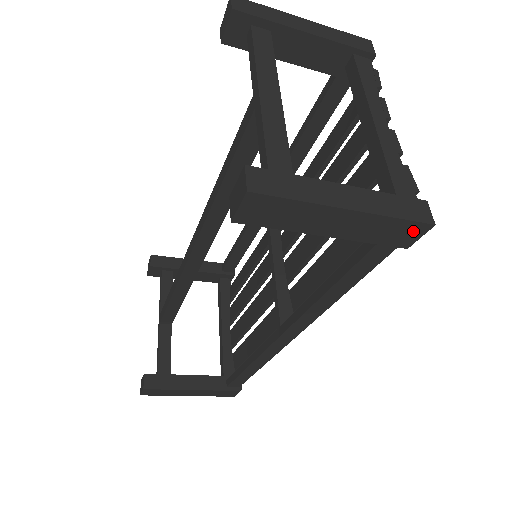
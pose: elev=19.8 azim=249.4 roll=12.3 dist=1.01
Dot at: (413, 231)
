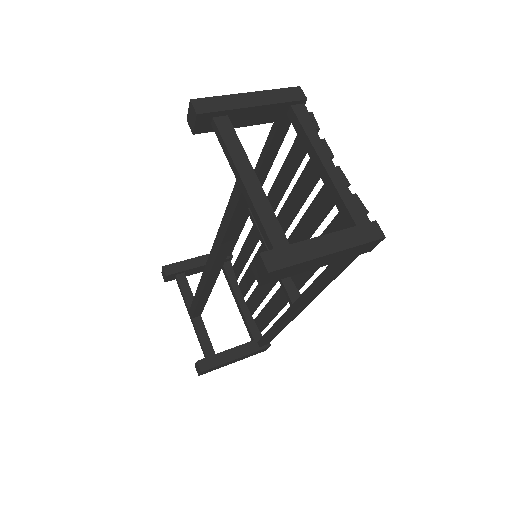
Dot at: (372, 245)
